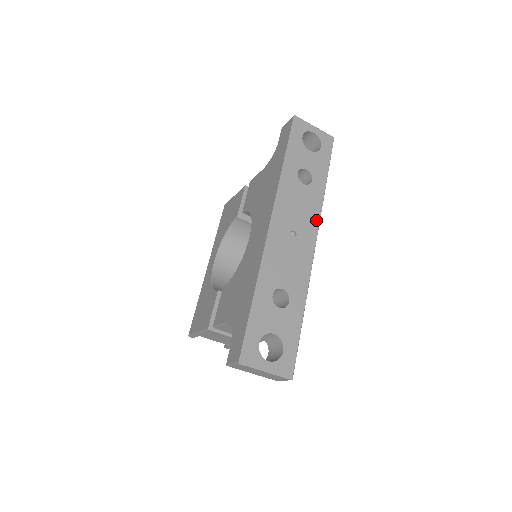
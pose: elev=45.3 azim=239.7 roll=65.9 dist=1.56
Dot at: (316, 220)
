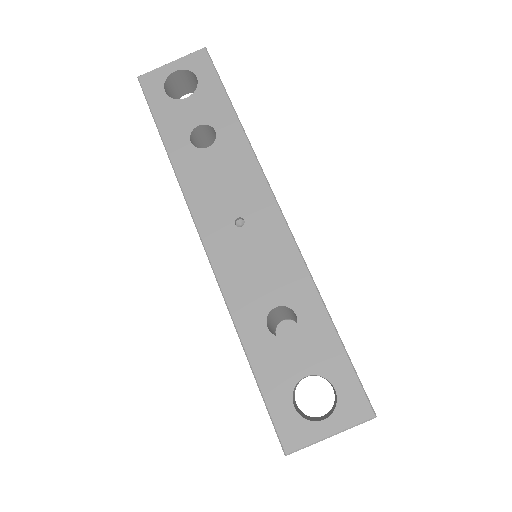
Dot at: (257, 175)
